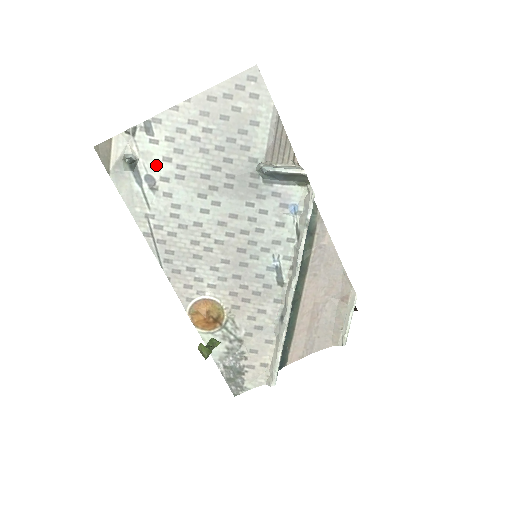
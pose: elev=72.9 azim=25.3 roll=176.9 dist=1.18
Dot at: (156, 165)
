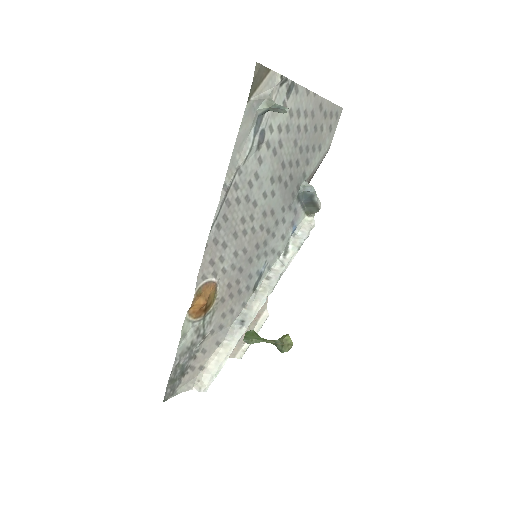
Dot at: (273, 126)
